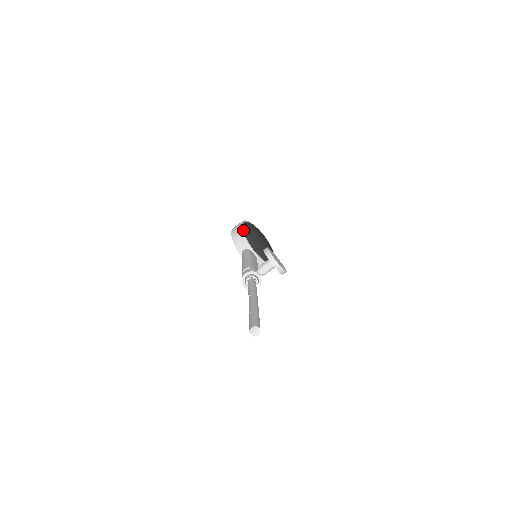
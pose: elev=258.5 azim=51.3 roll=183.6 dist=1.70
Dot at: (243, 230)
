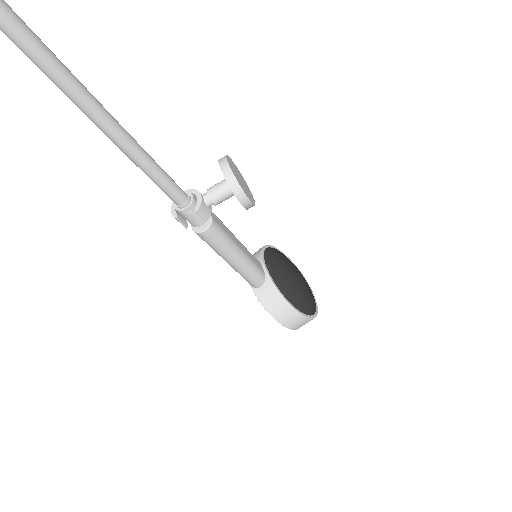
Dot at: (267, 247)
